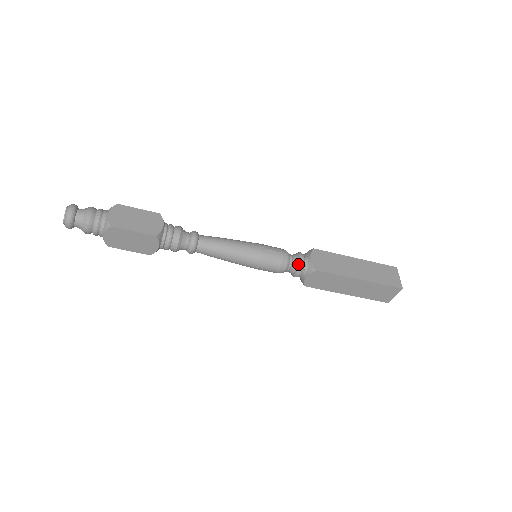
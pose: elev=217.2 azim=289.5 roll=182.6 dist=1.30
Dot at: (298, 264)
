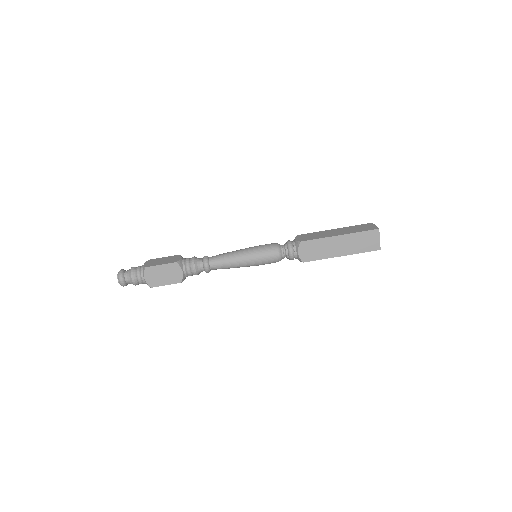
Dot at: (287, 246)
